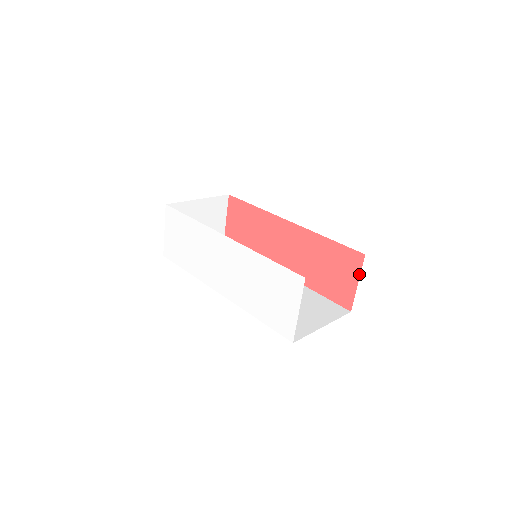
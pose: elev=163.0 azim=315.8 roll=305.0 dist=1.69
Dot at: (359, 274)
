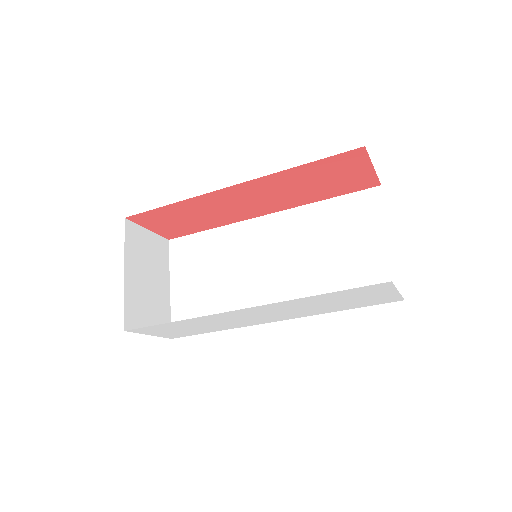
Dot at: (369, 162)
